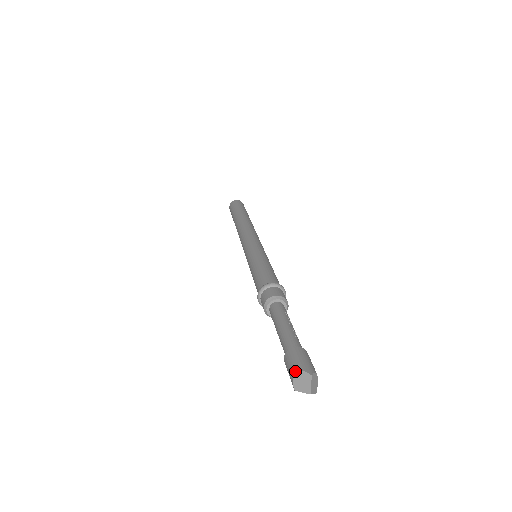
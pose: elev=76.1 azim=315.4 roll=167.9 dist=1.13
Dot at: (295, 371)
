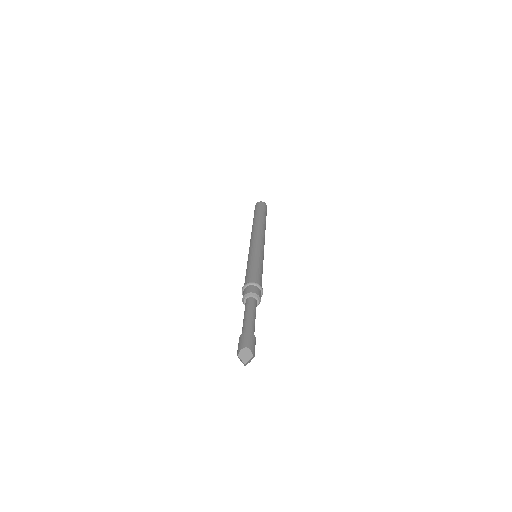
Dot at: (246, 346)
